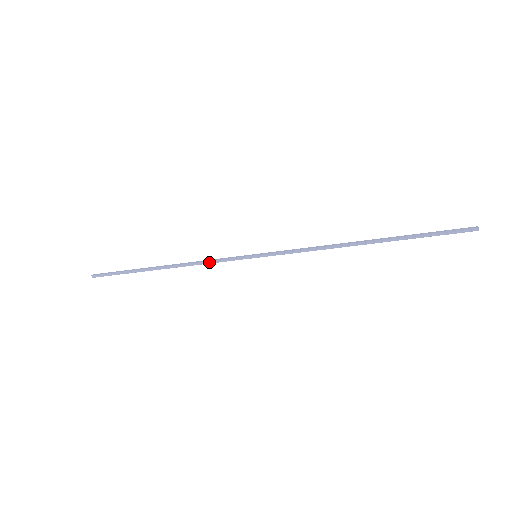
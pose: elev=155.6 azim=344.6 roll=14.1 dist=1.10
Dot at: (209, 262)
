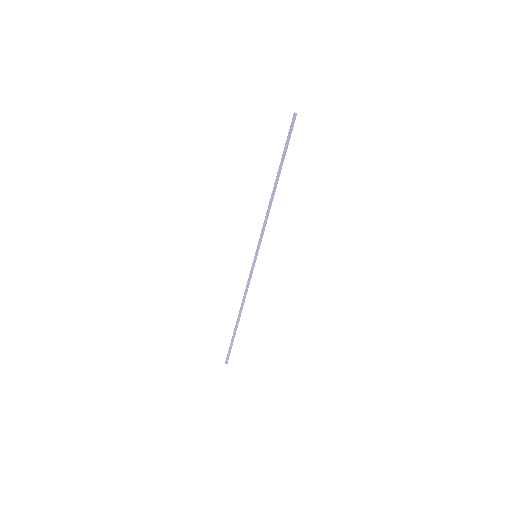
Dot at: (247, 286)
